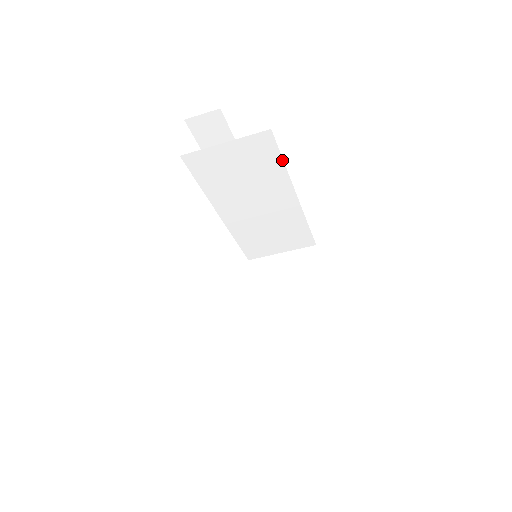
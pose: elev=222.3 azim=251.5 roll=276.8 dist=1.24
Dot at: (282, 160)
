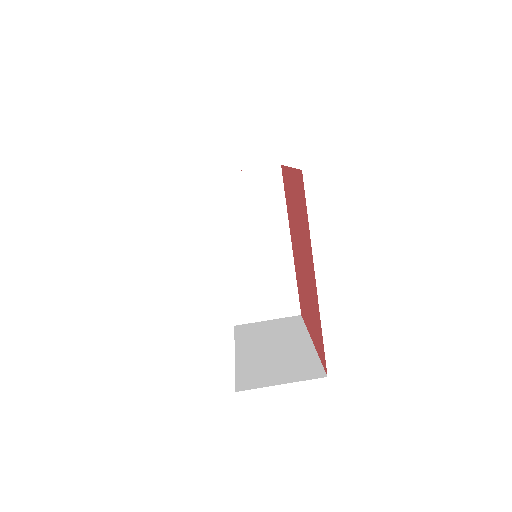
Dot at: (284, 198)
